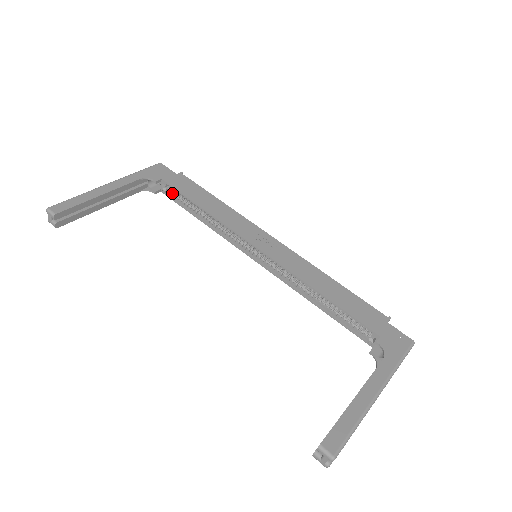
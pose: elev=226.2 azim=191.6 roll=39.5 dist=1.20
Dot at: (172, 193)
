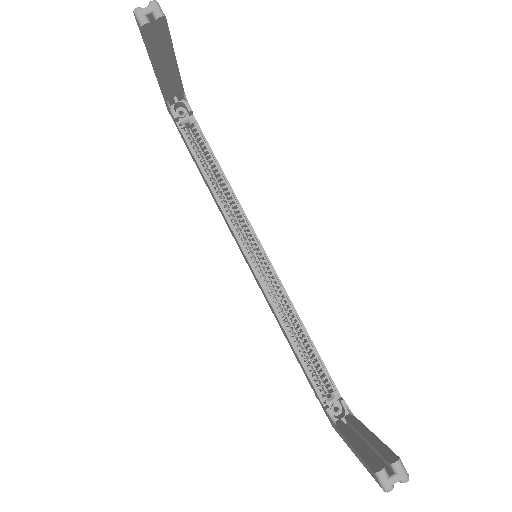
Dot at: (190, 135)
